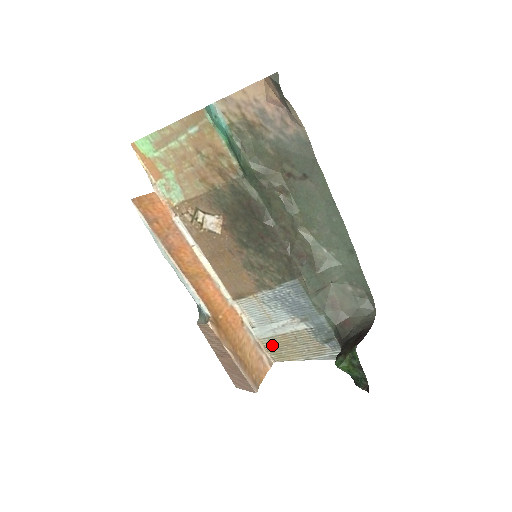
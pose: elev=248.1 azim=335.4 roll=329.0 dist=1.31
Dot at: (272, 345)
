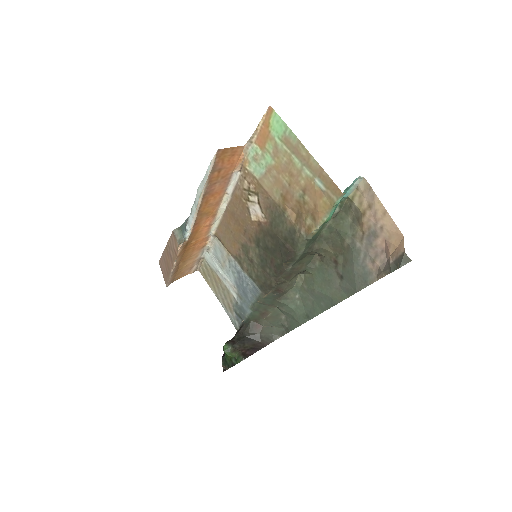
Dot at: (207, 268)
